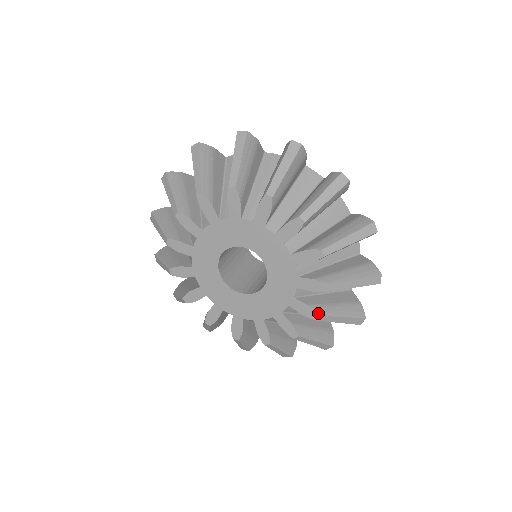
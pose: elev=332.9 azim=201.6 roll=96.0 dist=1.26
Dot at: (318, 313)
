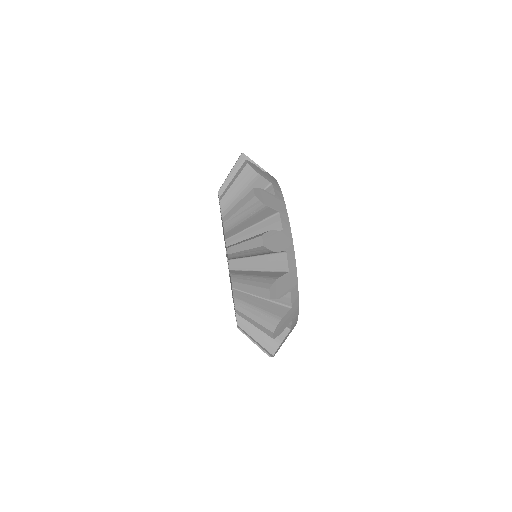
Dot at: occluded
